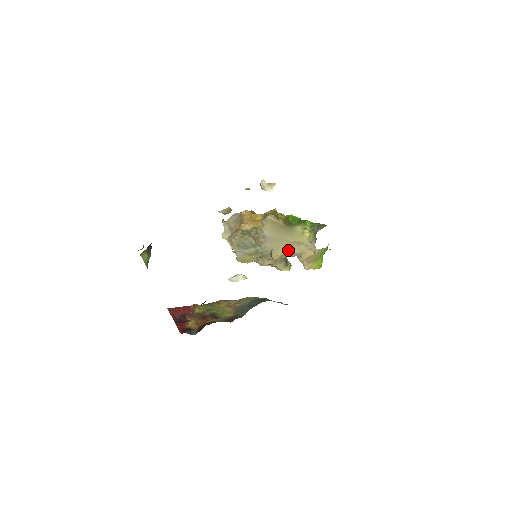
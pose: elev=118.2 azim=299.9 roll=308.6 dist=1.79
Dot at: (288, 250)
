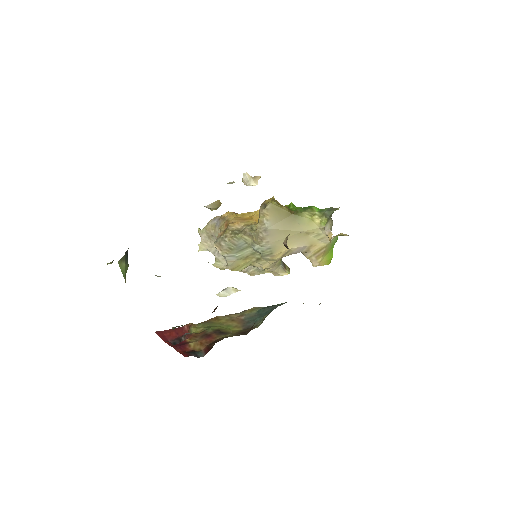
Dot at: (294, 244)
